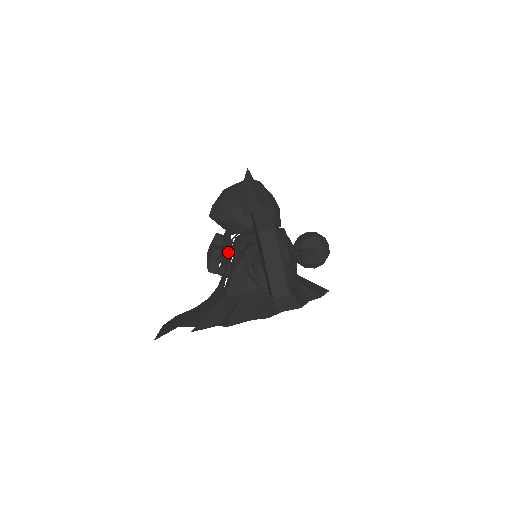
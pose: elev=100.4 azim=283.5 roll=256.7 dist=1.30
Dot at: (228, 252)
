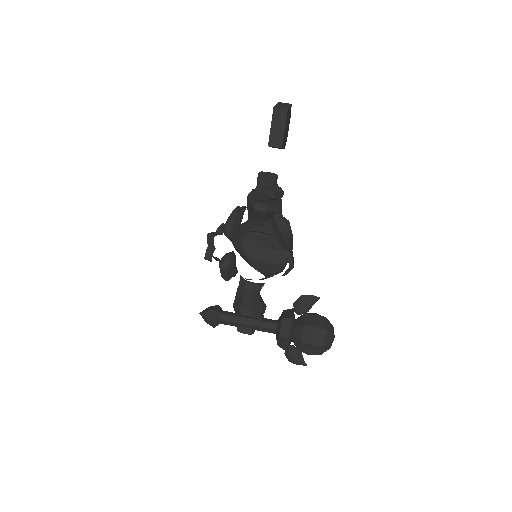
Dot at: (236, 214)
